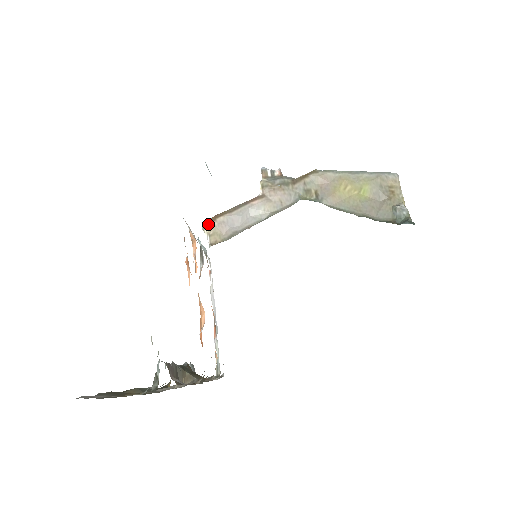
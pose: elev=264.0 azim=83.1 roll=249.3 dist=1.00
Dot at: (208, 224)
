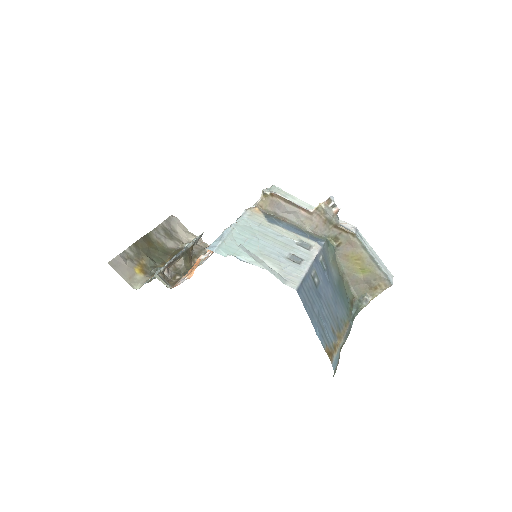
Dot at: (266, 195)
